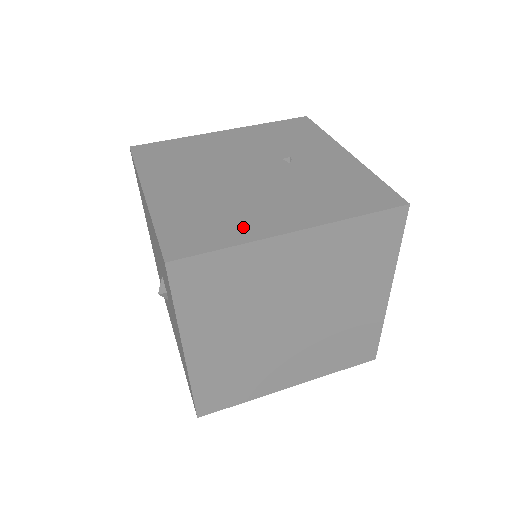
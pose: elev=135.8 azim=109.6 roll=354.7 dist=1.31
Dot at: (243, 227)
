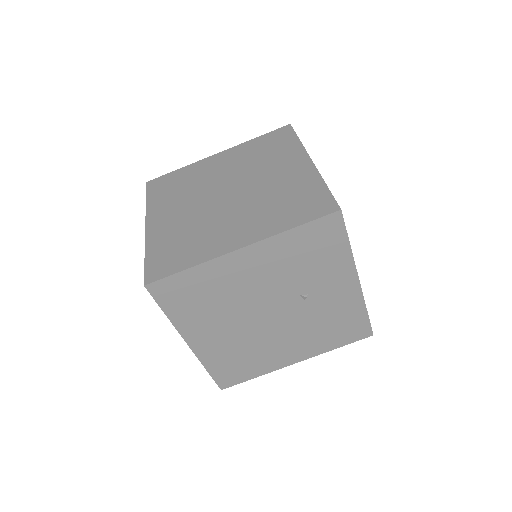
Dot at: (264, 365)
